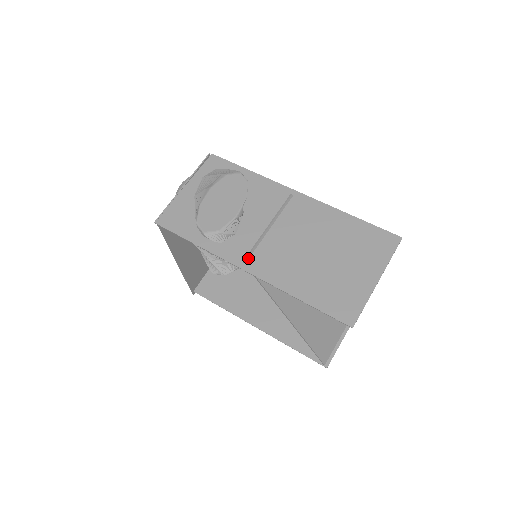
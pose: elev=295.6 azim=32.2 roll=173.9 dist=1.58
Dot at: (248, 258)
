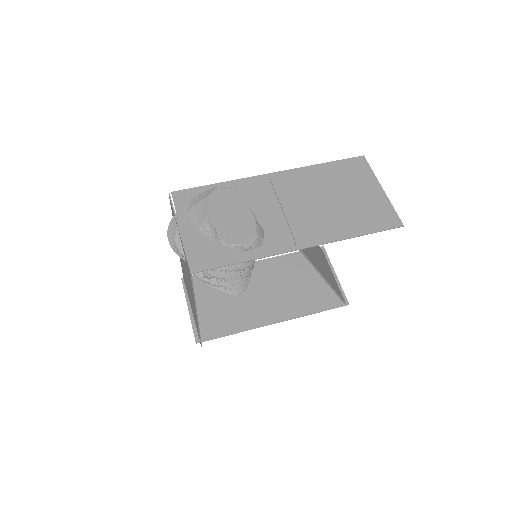
Dot at: (294, 239)
